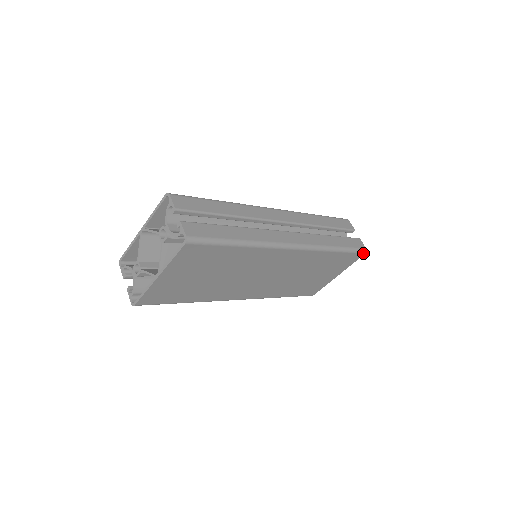
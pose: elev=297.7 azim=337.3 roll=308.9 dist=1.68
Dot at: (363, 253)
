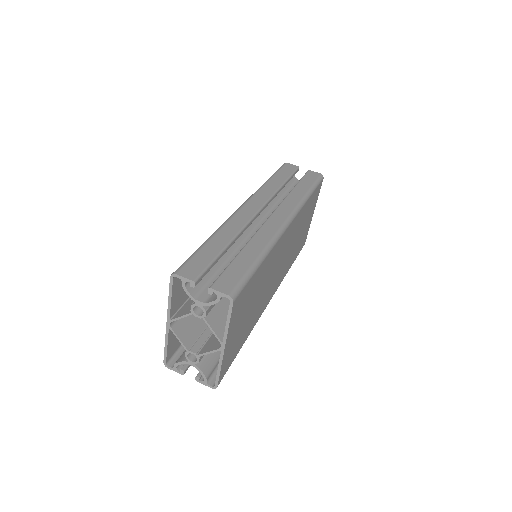
Dot at: (322, 179)
